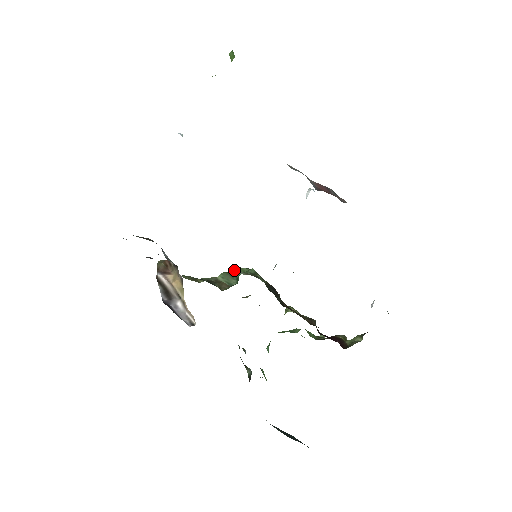
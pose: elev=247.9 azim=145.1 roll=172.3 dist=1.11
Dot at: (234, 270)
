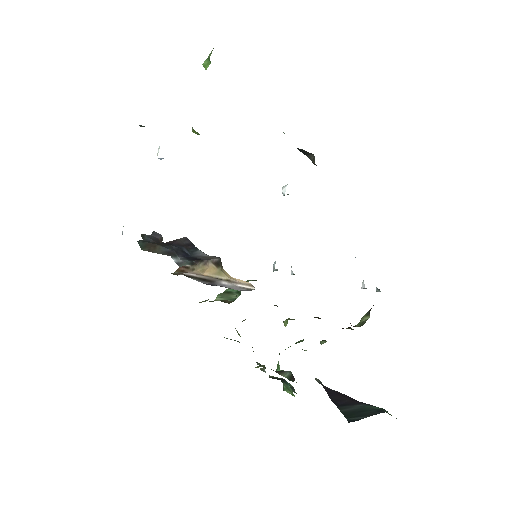
Dot at: occluded
